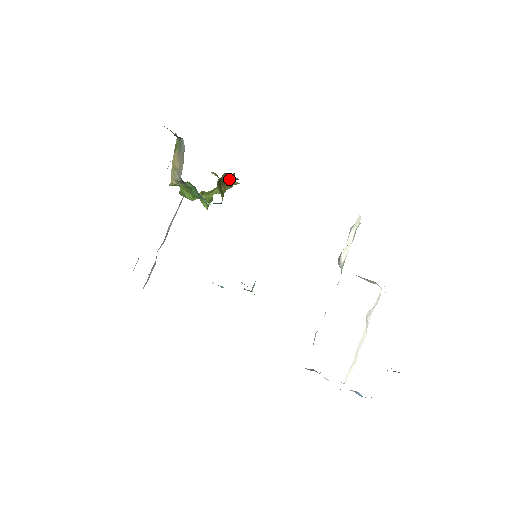
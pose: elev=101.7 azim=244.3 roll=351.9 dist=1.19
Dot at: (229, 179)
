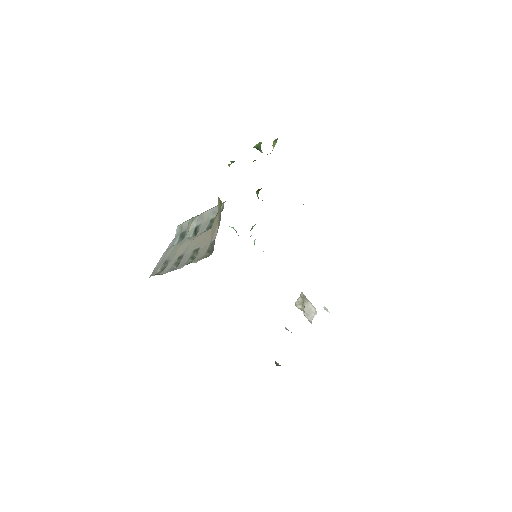
Dot at: occluded
